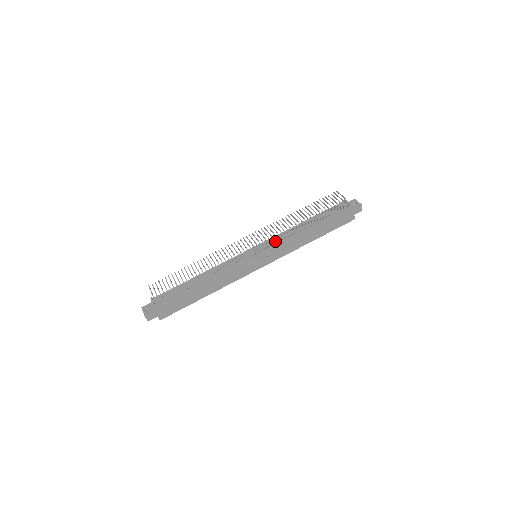
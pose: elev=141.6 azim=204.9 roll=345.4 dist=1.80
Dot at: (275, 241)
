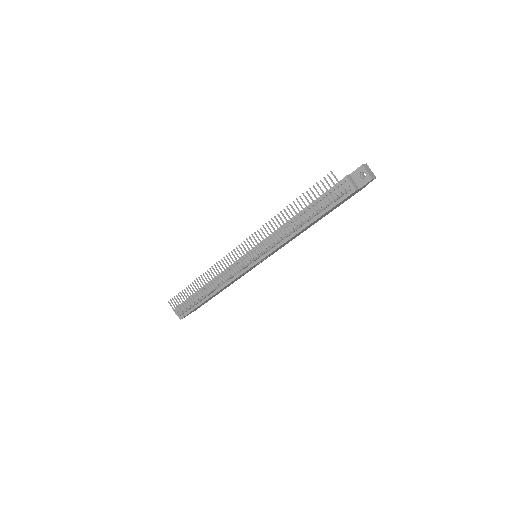
Dot at: (270, 245)
